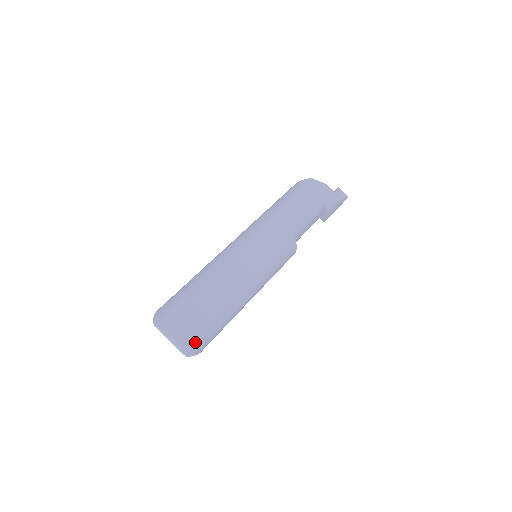
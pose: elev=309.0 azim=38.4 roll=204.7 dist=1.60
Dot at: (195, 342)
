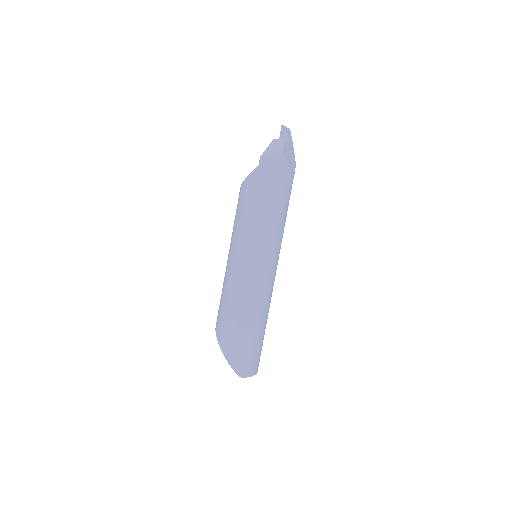
Dot at: occluded
